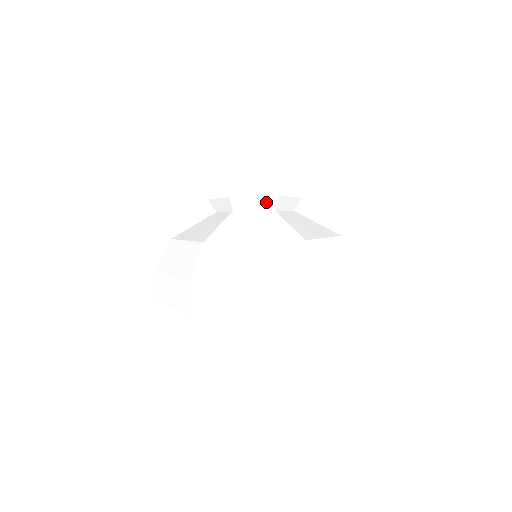
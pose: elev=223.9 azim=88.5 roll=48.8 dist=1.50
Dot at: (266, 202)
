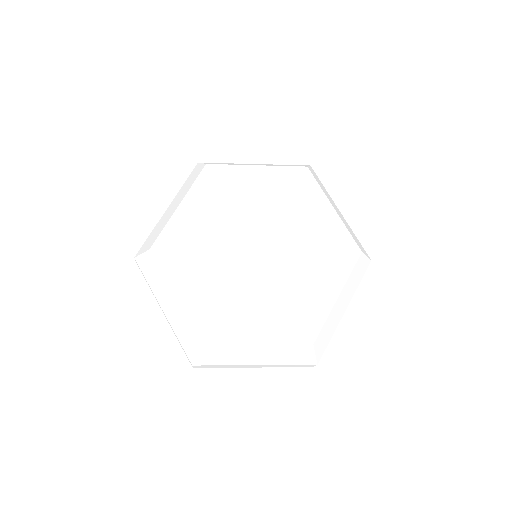
Dot at: (276, 290)
